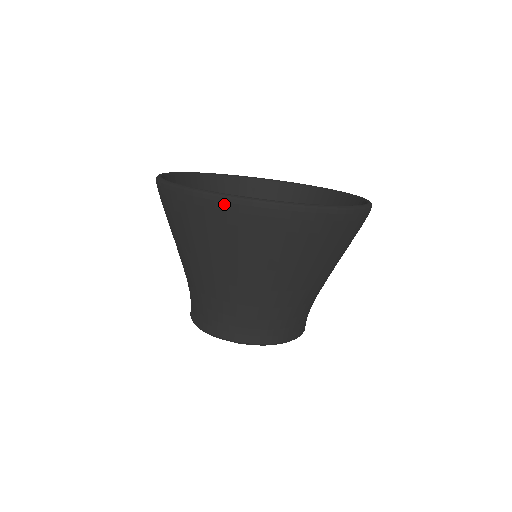
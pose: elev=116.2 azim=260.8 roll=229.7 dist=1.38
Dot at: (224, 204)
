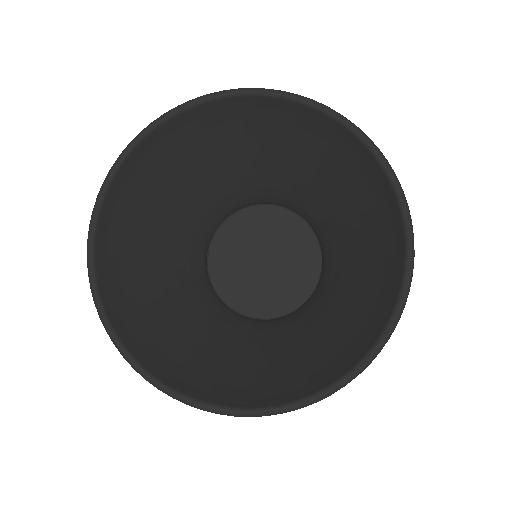
Dot at: occluded
